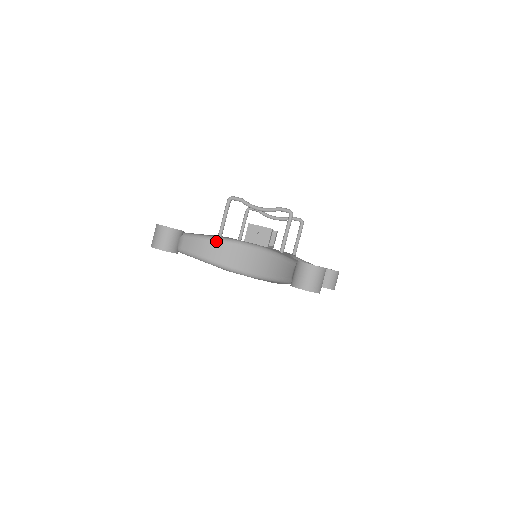
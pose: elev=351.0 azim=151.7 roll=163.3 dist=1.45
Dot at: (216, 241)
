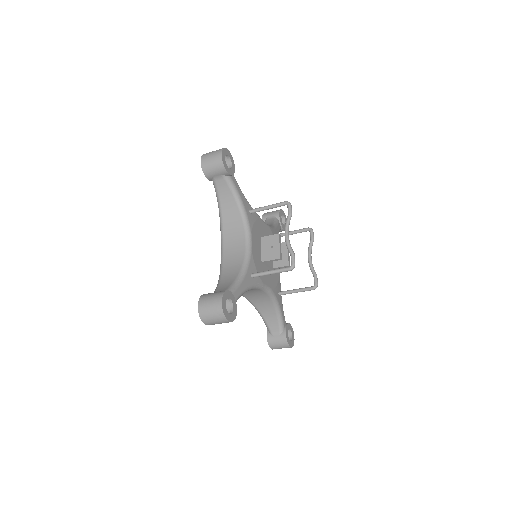
Dot at: (239, 210)
